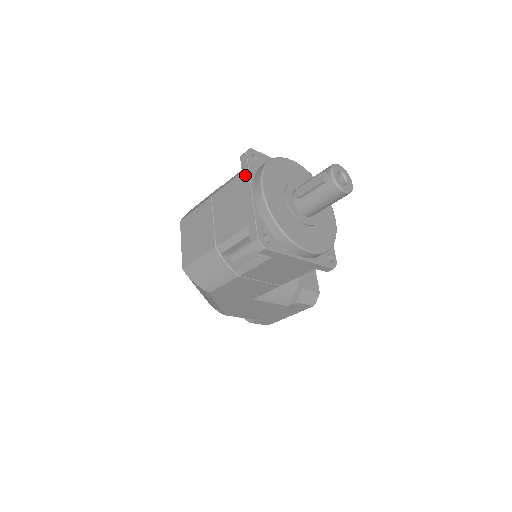
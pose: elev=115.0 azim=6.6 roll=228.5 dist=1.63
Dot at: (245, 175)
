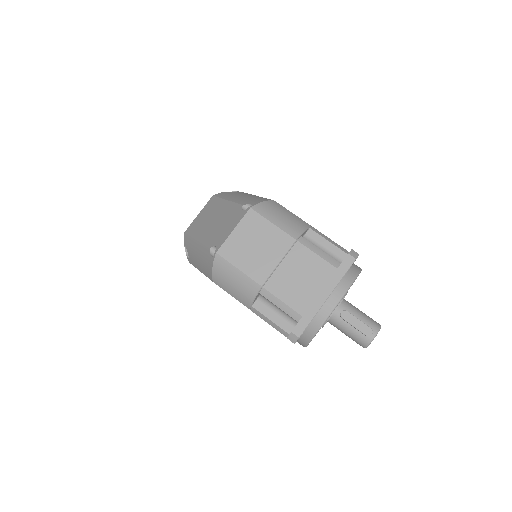
Dot at: (337, 276)
